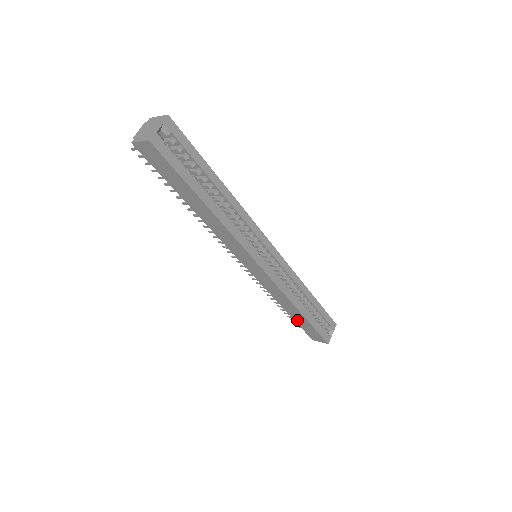
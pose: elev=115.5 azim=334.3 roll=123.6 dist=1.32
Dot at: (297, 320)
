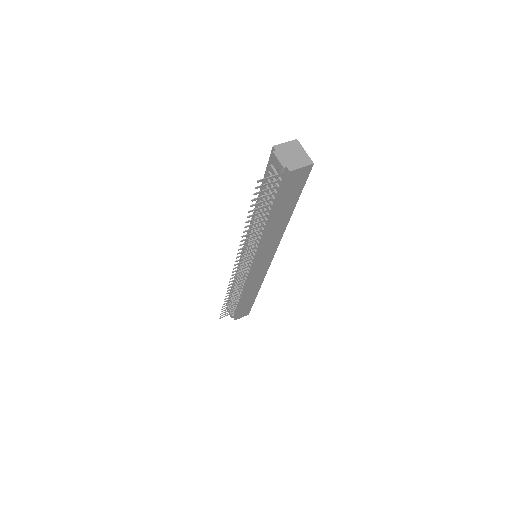
Dot at: (243, 305)
